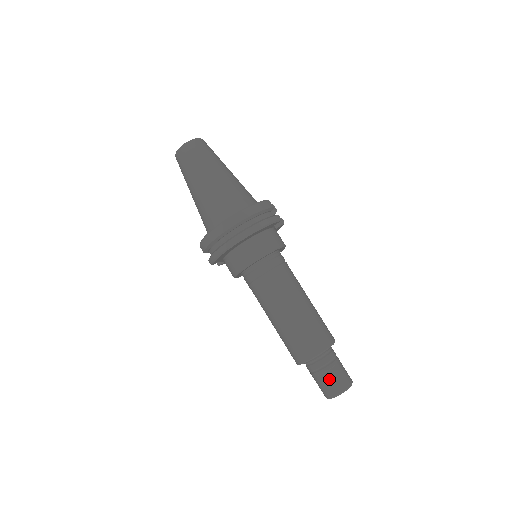
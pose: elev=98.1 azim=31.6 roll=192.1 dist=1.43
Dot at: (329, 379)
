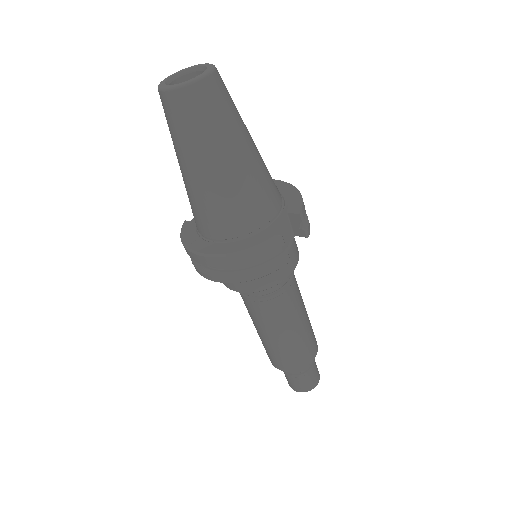
Dot at: (291, 381)
